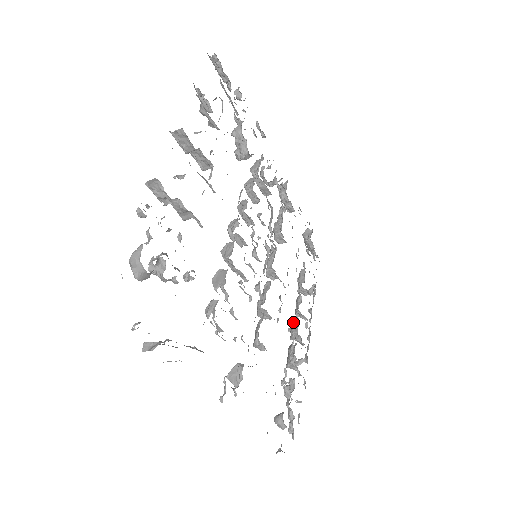
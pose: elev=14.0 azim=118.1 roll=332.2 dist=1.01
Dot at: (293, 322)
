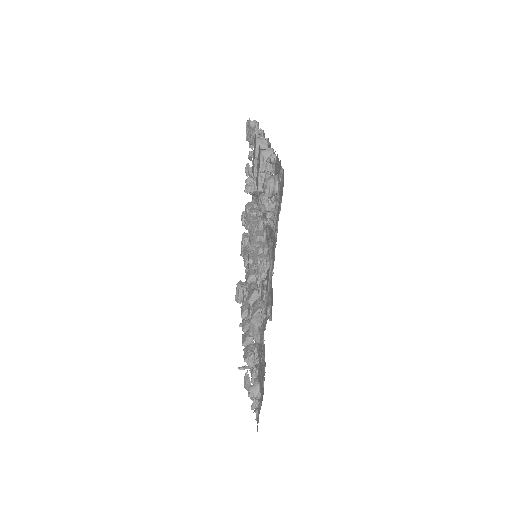
Dot at: (245, 333)
